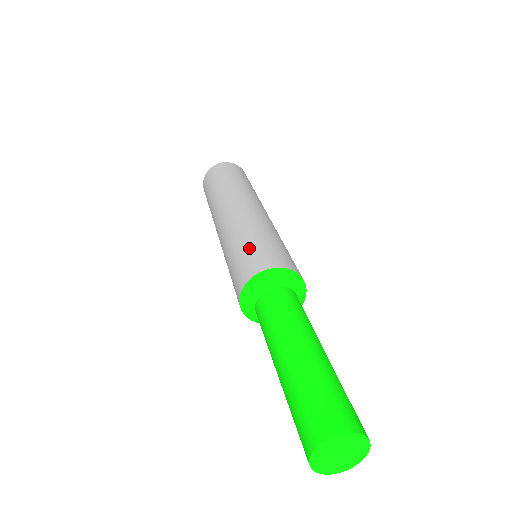
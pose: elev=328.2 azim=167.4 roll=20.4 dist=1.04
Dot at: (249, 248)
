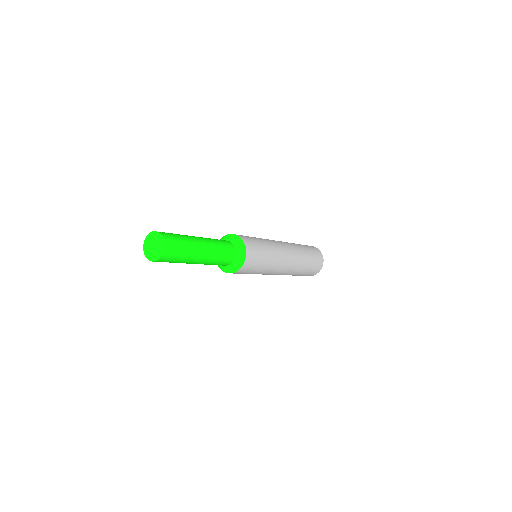
Dot at: occluded
